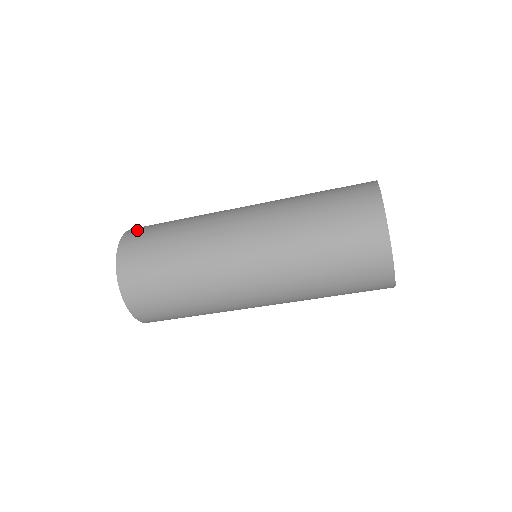
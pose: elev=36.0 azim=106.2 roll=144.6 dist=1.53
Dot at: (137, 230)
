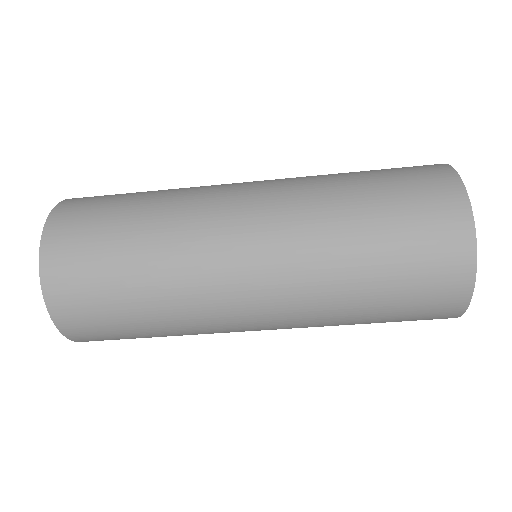
Dot at: (62, 240)
